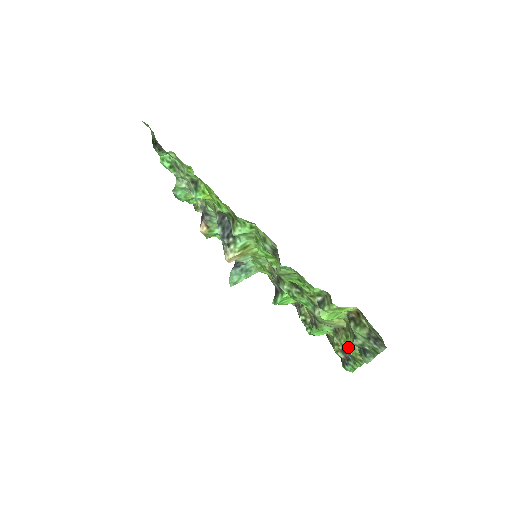
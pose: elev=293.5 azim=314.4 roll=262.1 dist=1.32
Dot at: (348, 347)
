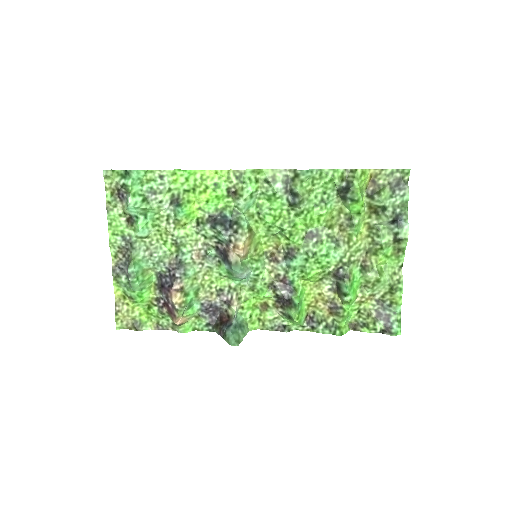
Dot at: (382, 274)
